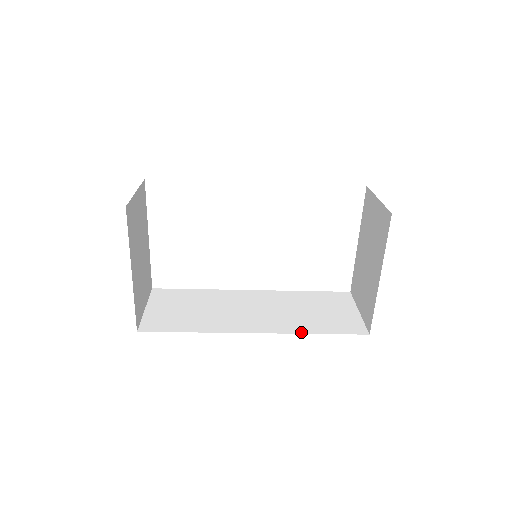
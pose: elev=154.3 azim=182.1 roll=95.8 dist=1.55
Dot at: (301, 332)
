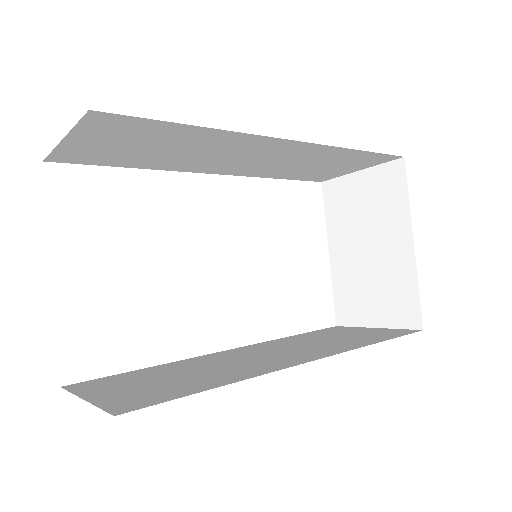
Dot at: (360, 346)
